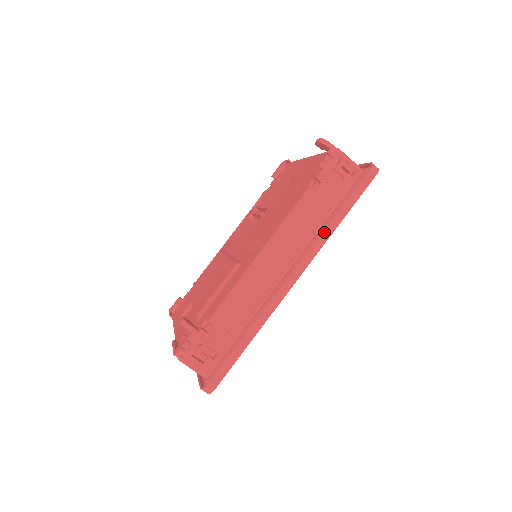
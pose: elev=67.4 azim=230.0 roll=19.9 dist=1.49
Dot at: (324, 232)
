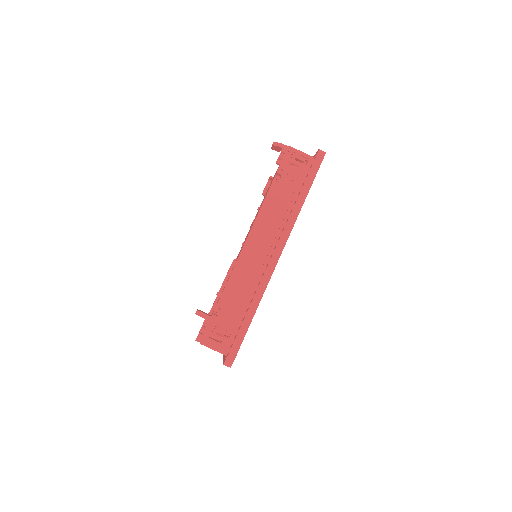
Dot at: (293, 212)
